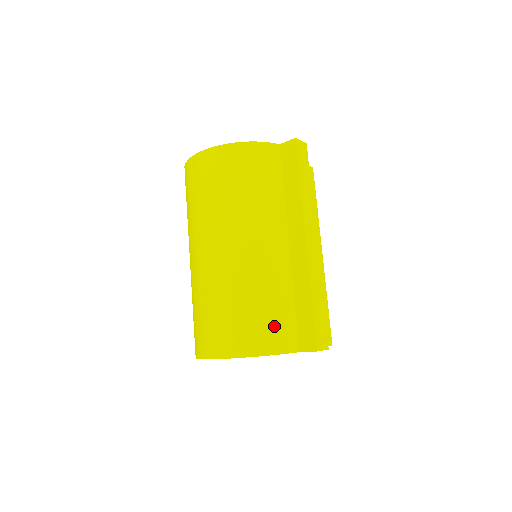
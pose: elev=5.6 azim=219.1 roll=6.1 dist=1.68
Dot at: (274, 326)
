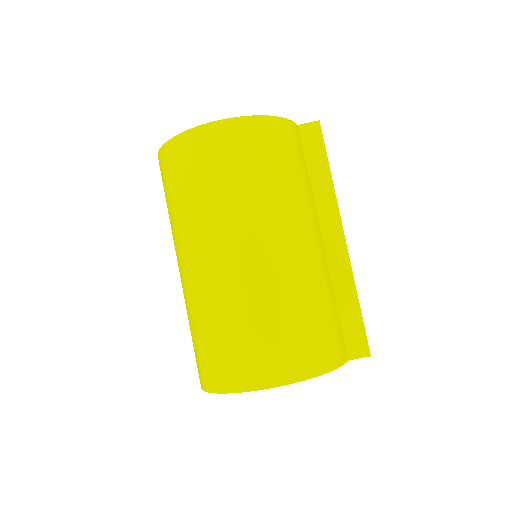
Dot at: (332, 335)
